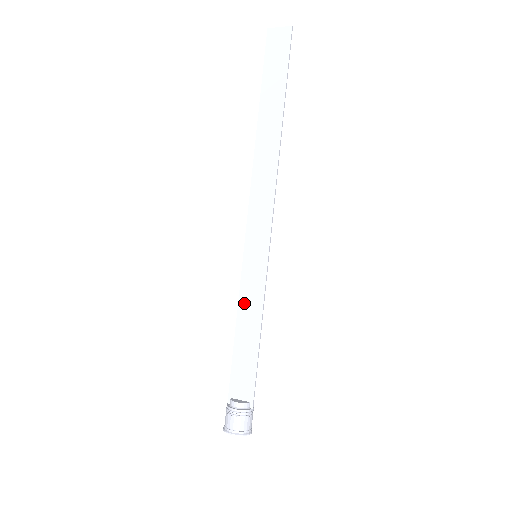
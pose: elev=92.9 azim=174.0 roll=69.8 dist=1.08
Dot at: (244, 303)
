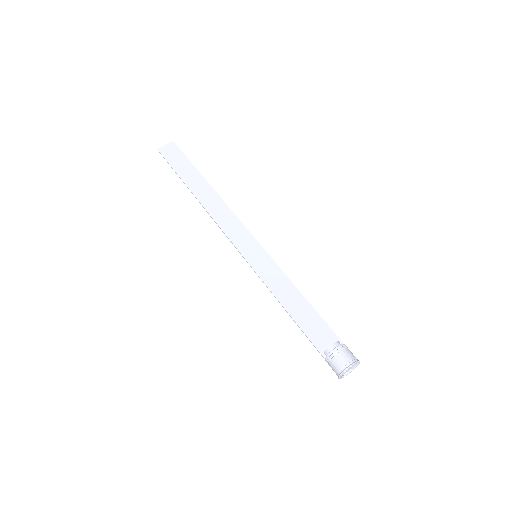
Dot at: (274, 287)
